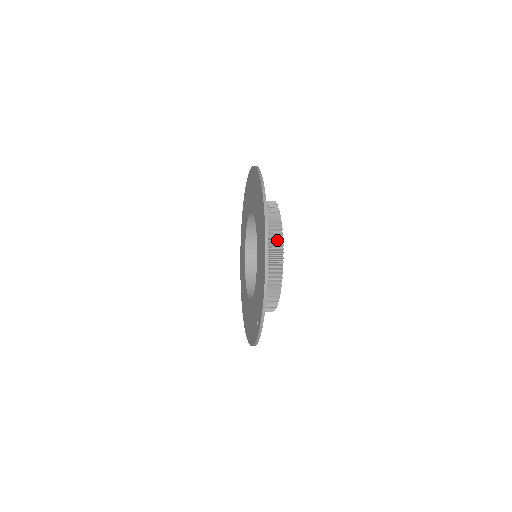
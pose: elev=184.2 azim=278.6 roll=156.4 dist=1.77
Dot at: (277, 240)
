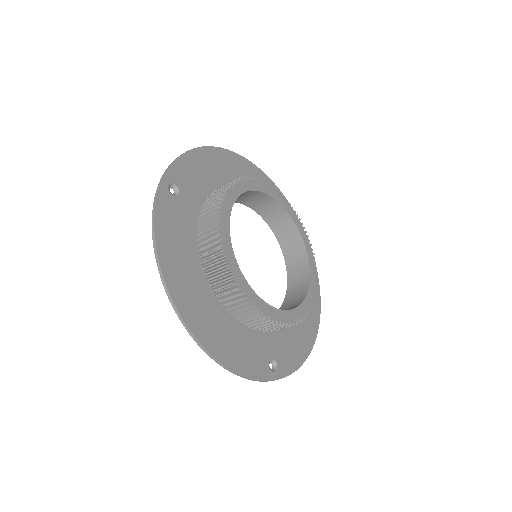
Dot at: (225, 280)
